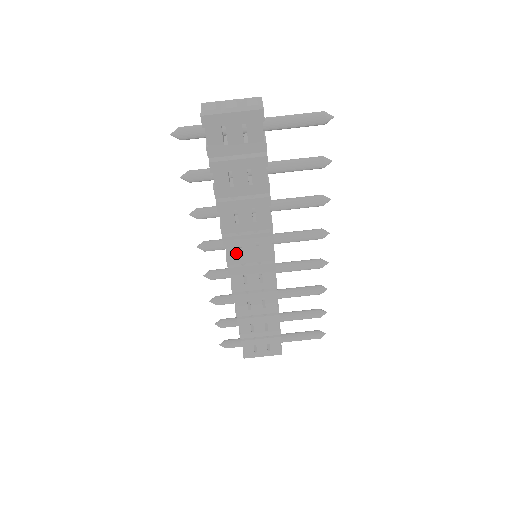
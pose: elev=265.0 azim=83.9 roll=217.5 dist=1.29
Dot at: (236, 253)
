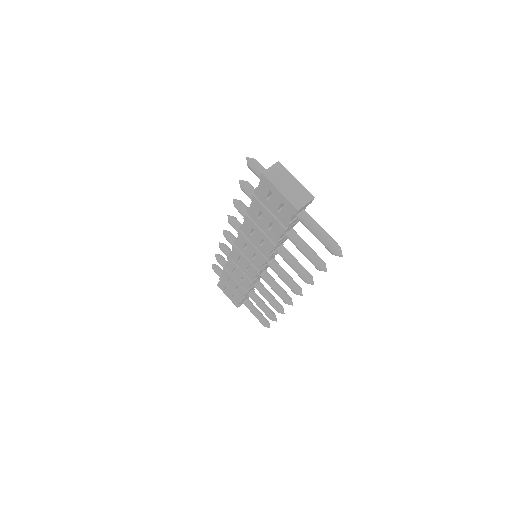
Dot at: (242, 244)
